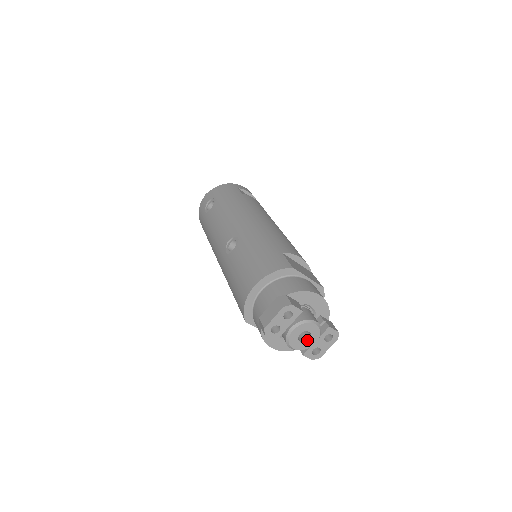
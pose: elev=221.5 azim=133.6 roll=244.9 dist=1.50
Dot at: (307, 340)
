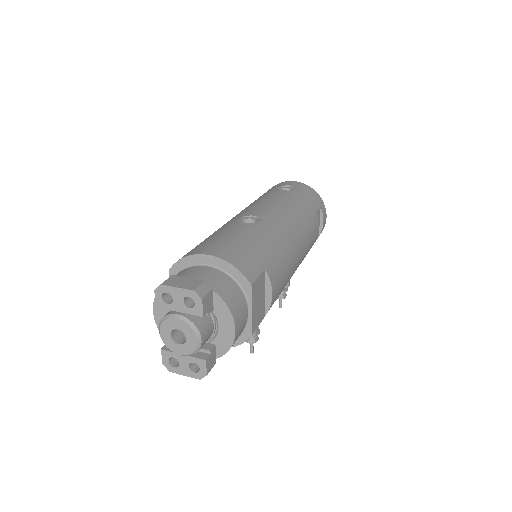
Dot at: (177, 342)
